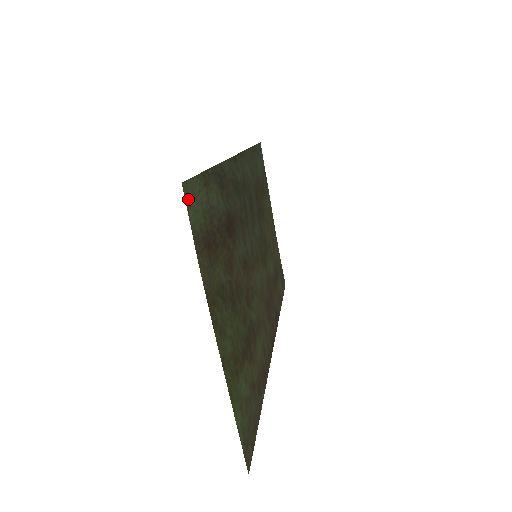
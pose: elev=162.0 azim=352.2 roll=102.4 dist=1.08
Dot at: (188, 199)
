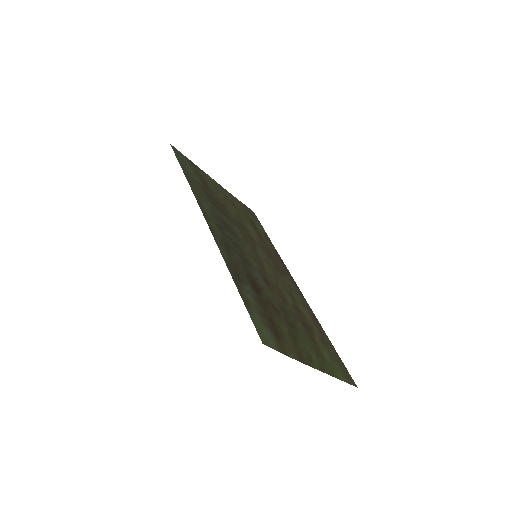
Dot at: (266, 342)
